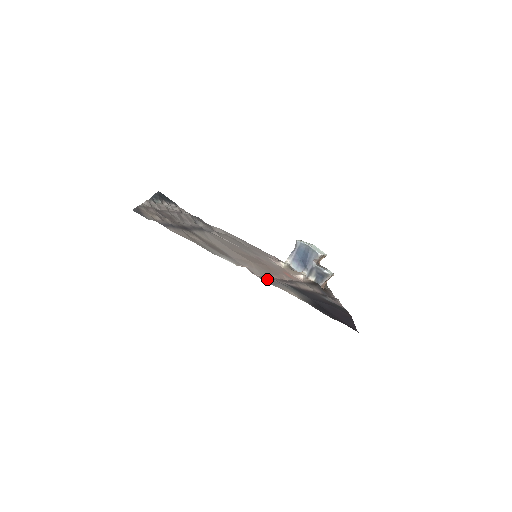
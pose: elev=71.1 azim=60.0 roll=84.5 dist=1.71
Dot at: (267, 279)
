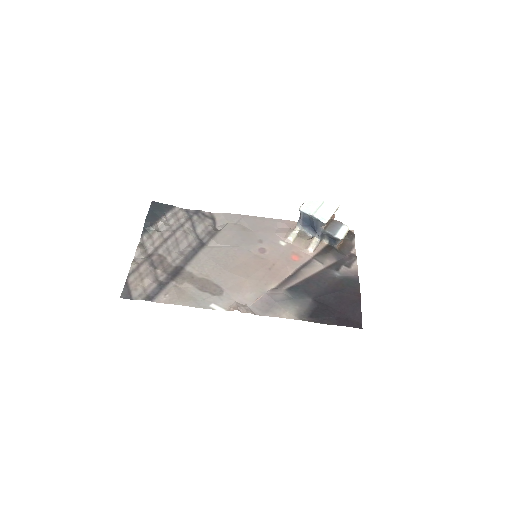
Dot at: (262, 303)
